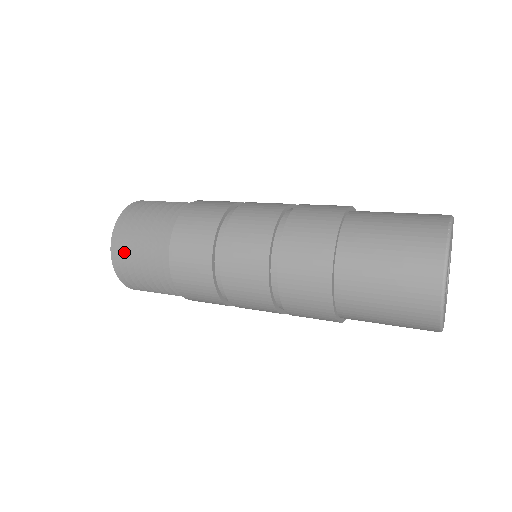
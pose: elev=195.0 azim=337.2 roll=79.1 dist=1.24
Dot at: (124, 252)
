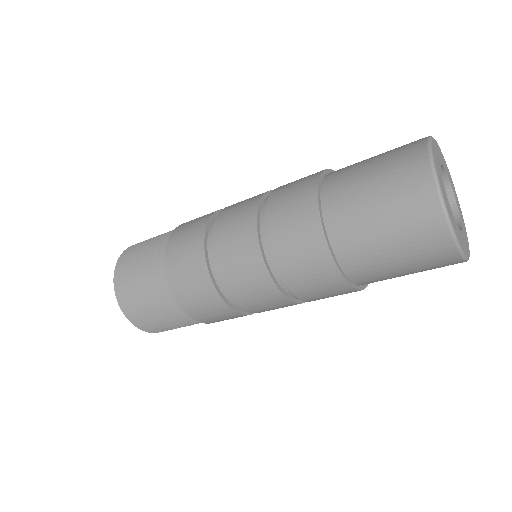
Dot at: occluded
